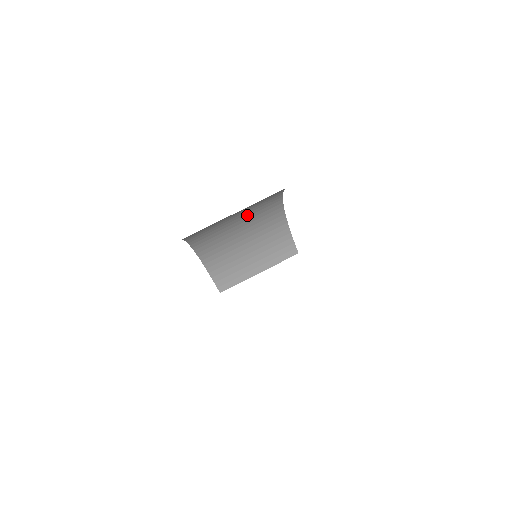
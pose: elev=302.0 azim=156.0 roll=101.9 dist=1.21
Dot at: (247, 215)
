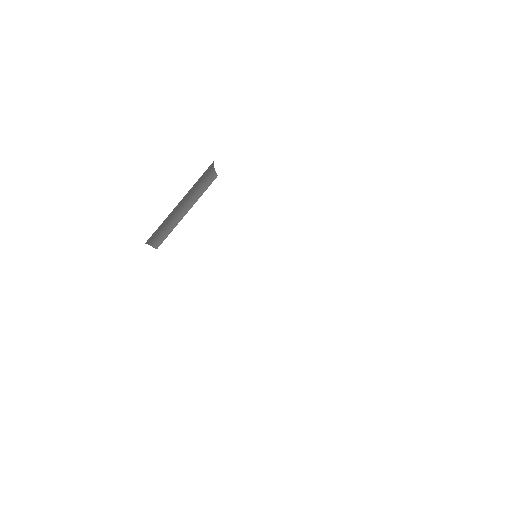
Dot at: occluded
